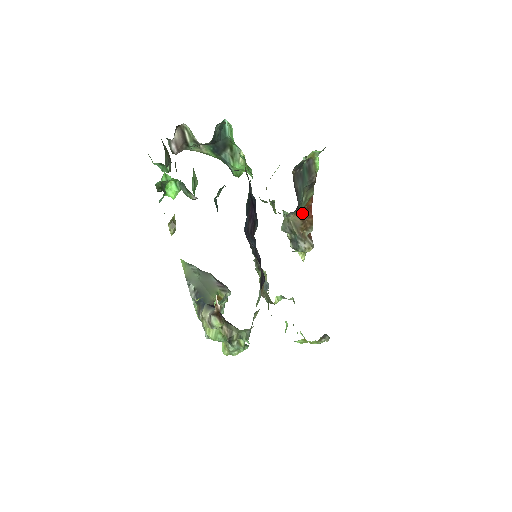
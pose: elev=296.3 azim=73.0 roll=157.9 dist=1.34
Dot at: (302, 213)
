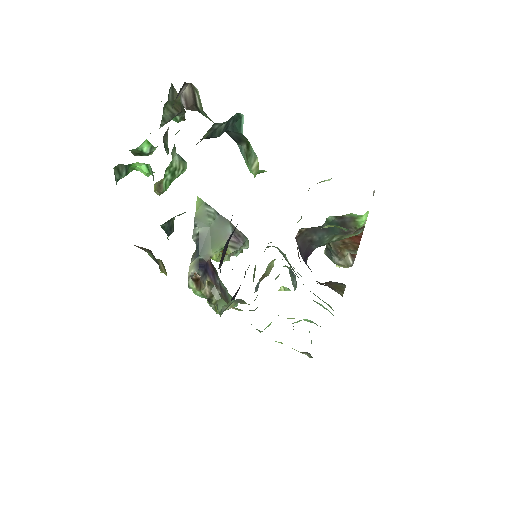
Dot at: occluded
